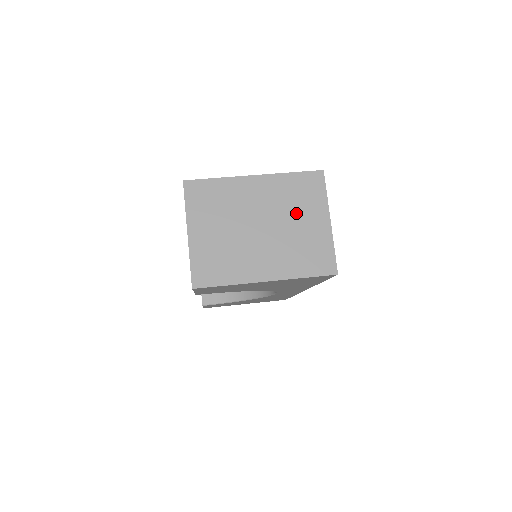
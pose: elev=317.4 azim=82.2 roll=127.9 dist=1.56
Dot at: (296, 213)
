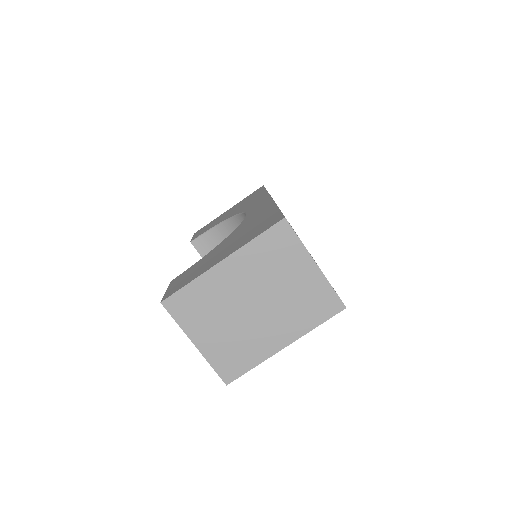
Dot at: (280, 274)
